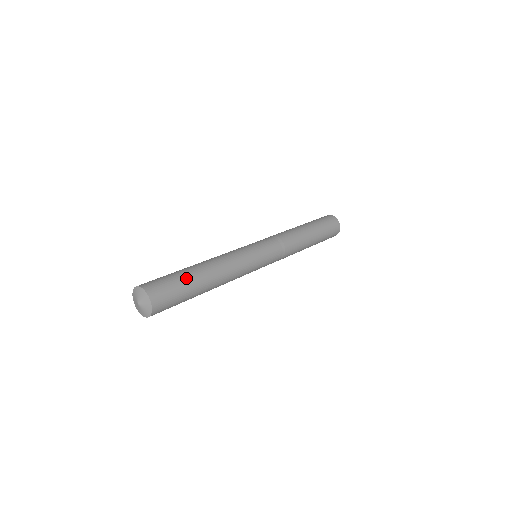
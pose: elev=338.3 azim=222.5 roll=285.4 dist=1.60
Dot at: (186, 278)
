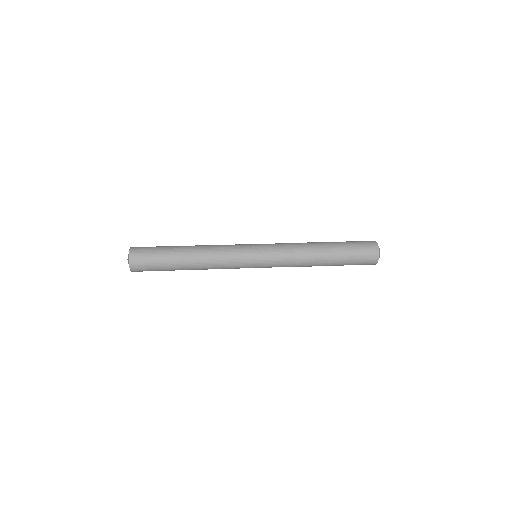
Dot at: (167, 249)
